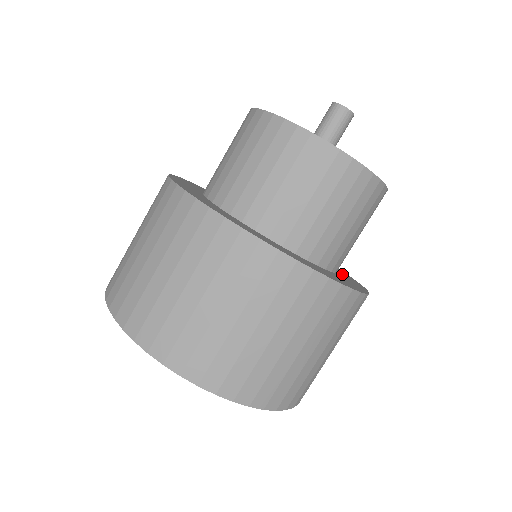
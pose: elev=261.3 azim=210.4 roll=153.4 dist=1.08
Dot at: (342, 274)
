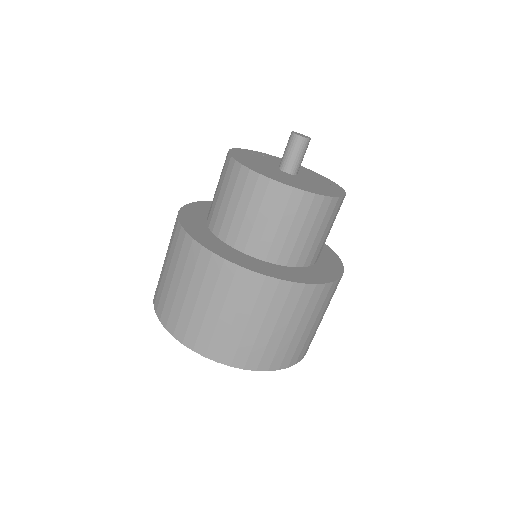
Dot at: (323, 266)
